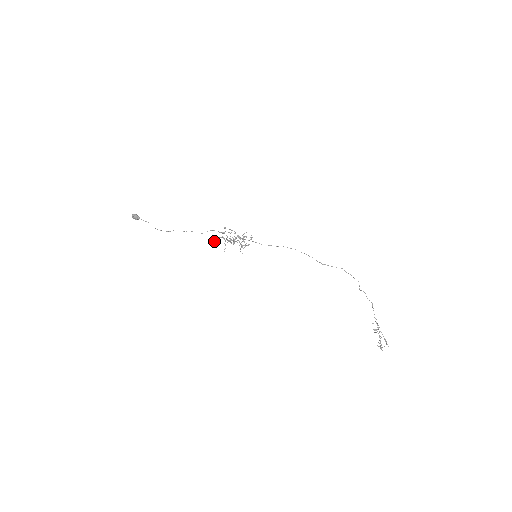
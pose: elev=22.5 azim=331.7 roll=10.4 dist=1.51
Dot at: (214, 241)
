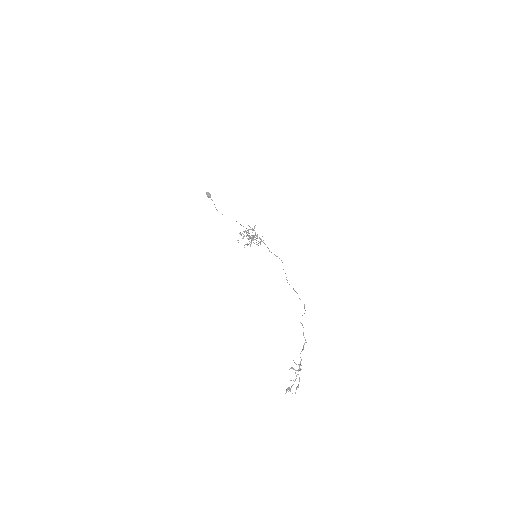
Dot at: occluded
